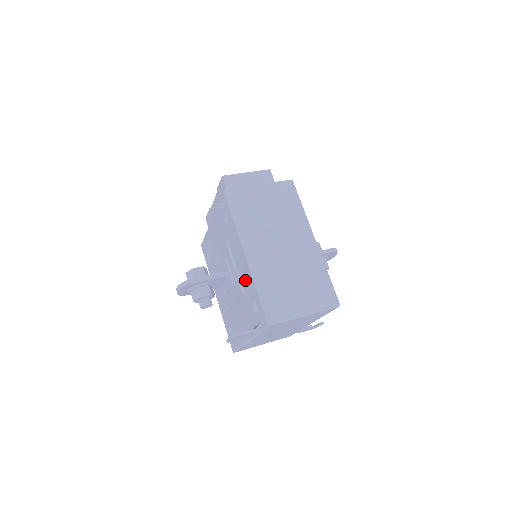
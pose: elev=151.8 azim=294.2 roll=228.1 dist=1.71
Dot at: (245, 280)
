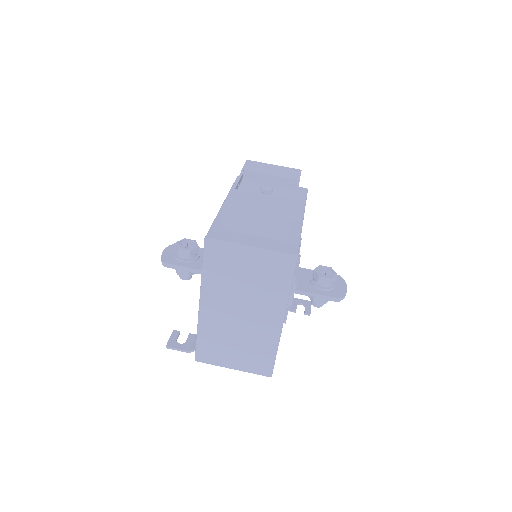
Dot at: occluded
